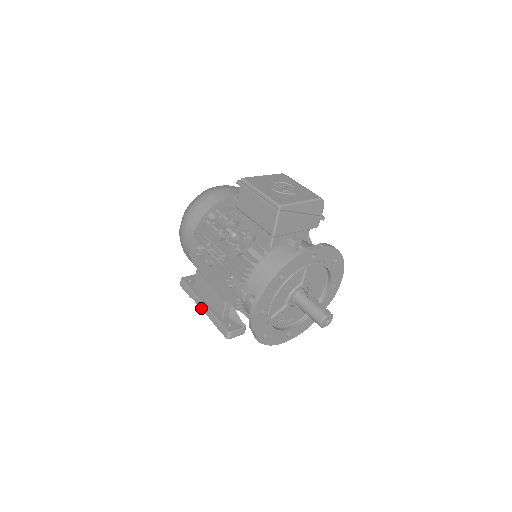
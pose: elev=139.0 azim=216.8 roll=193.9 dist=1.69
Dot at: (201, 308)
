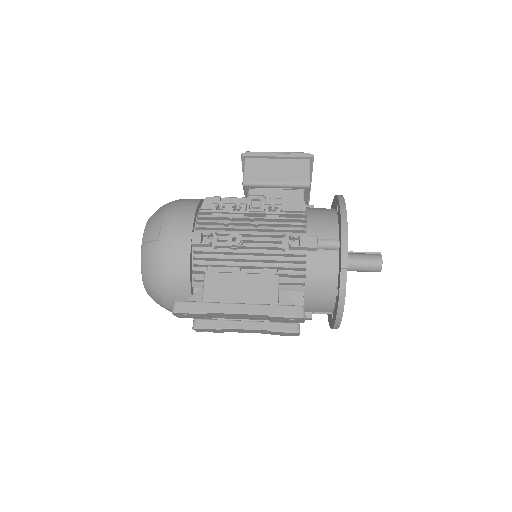
Dot at: (236, 312)
